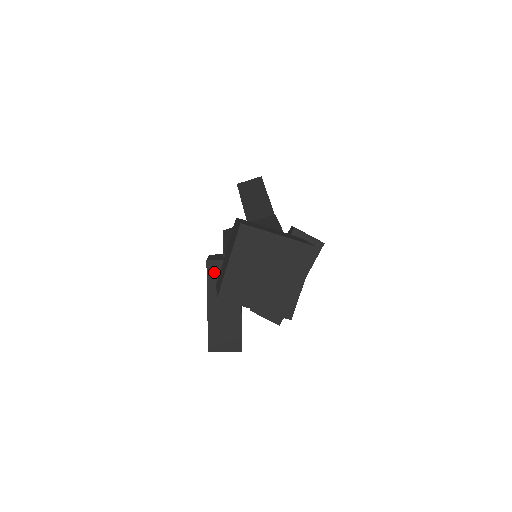
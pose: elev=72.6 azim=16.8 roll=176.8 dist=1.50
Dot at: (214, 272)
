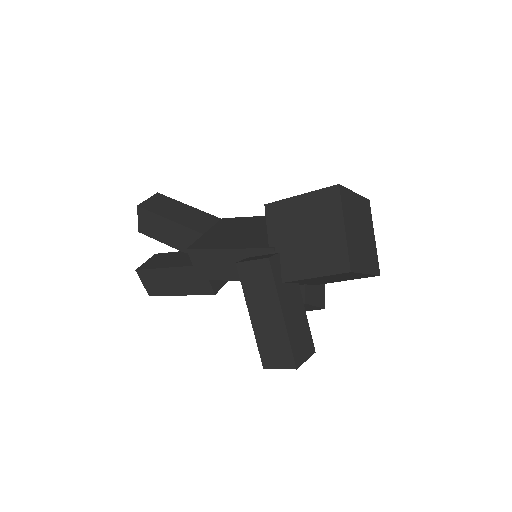
Dot at: (277, 269)
